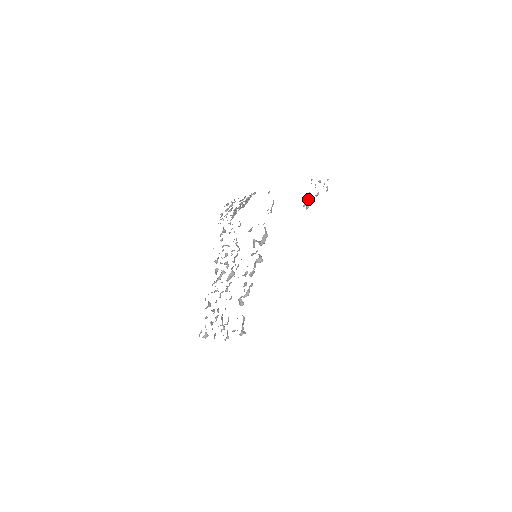
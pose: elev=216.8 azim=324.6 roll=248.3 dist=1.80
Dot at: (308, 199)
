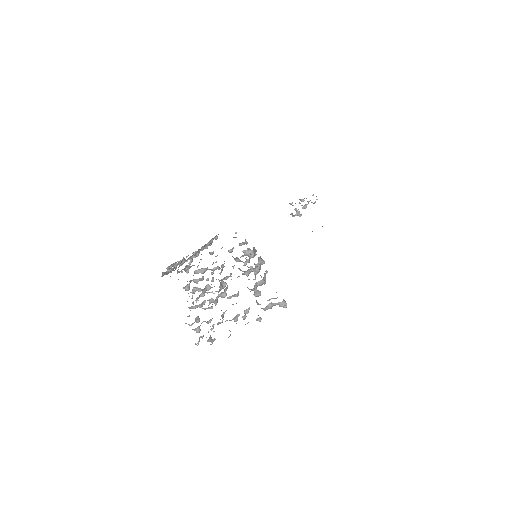
Dot at: occluded
